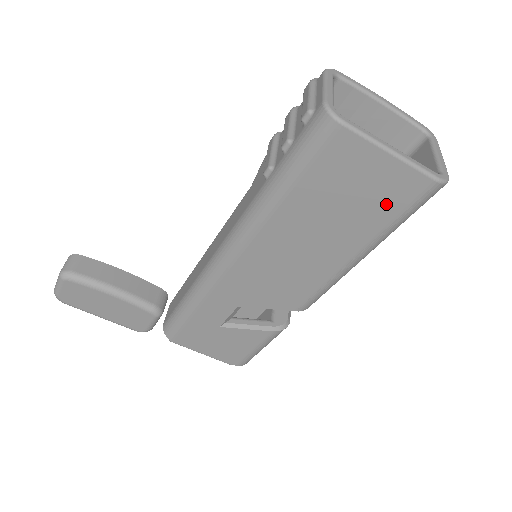
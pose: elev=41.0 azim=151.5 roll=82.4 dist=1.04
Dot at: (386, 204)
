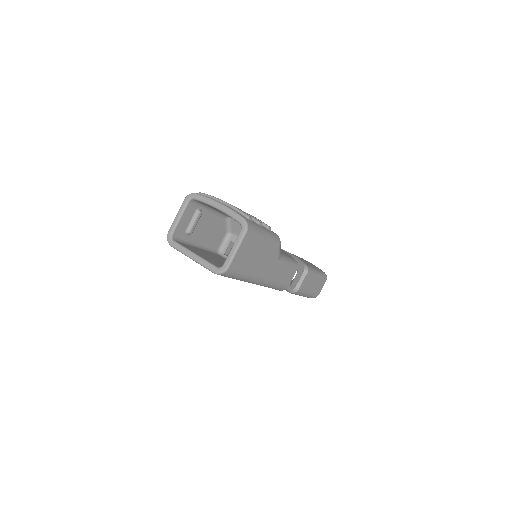
Dot at: occluded
